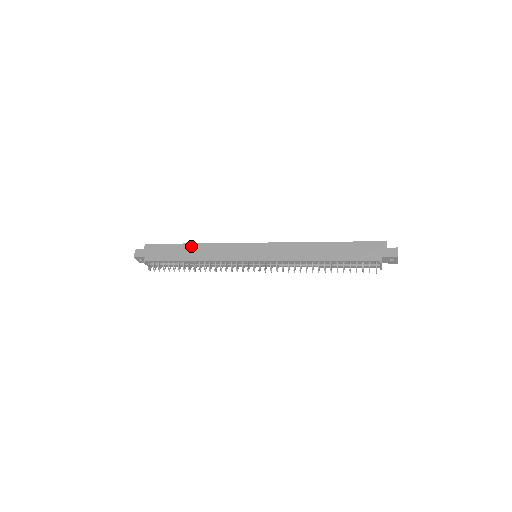
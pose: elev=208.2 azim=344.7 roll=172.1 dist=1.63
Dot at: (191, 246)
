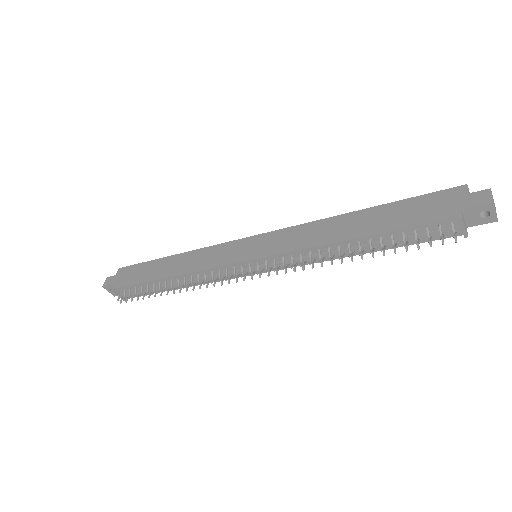
Dot at: (170, 259)
